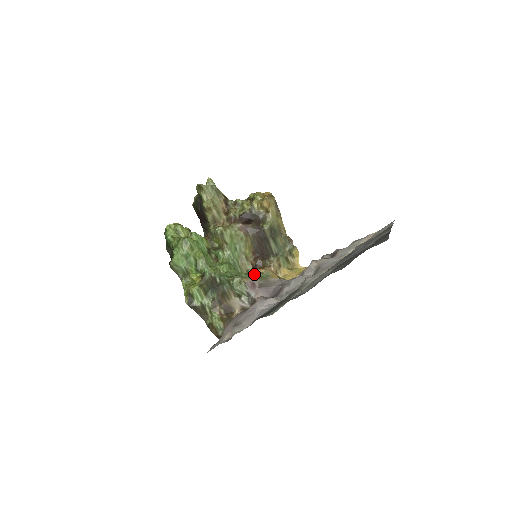
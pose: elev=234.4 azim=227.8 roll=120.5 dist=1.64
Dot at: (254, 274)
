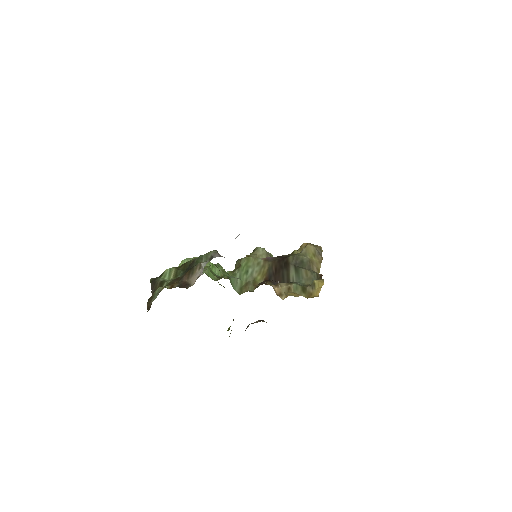
Dot at: occluded
